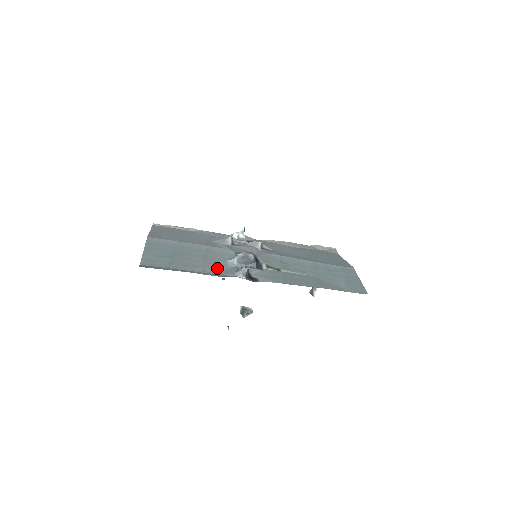
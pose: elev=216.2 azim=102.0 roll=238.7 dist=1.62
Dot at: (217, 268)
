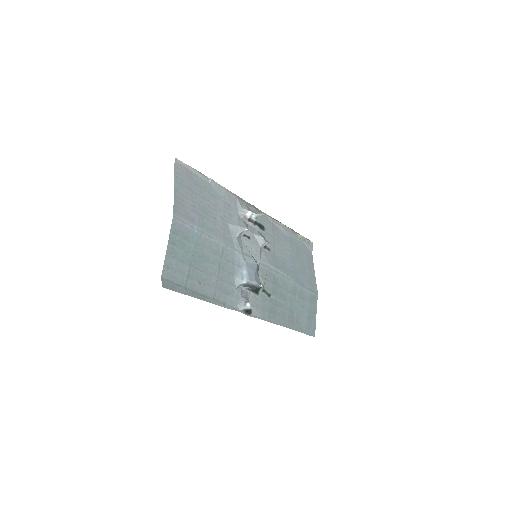
Dot at: (226, 290)
